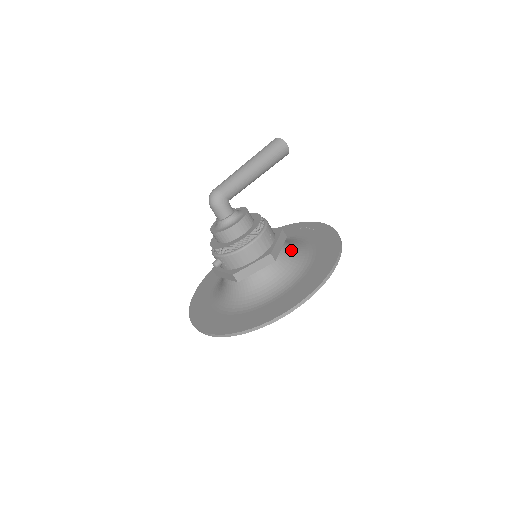
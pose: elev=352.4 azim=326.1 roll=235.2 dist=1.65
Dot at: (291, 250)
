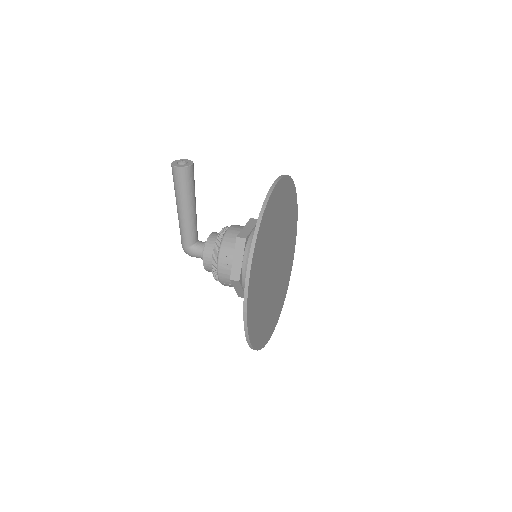
Dot at: occluded
